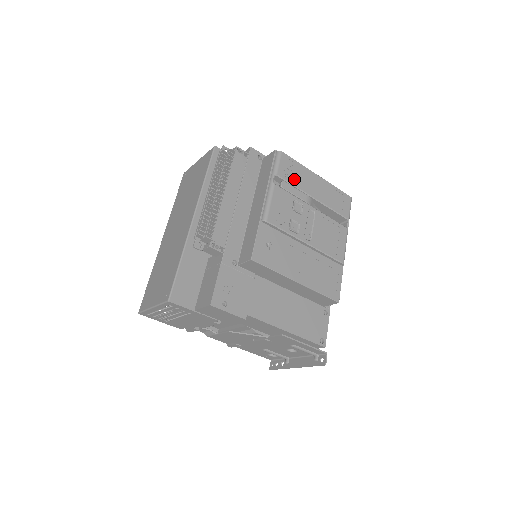
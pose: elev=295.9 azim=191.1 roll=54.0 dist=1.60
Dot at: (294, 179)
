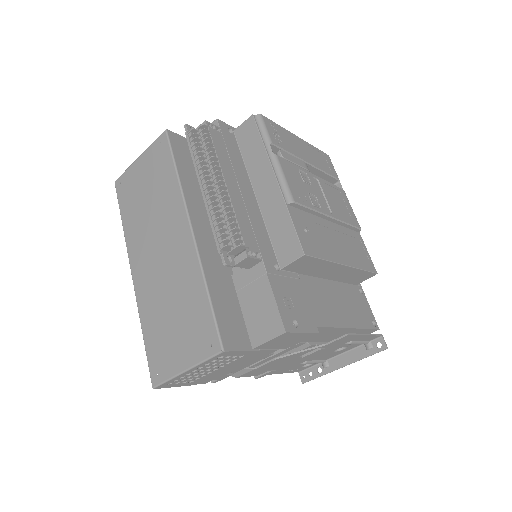
Dot at: (286, 145)
